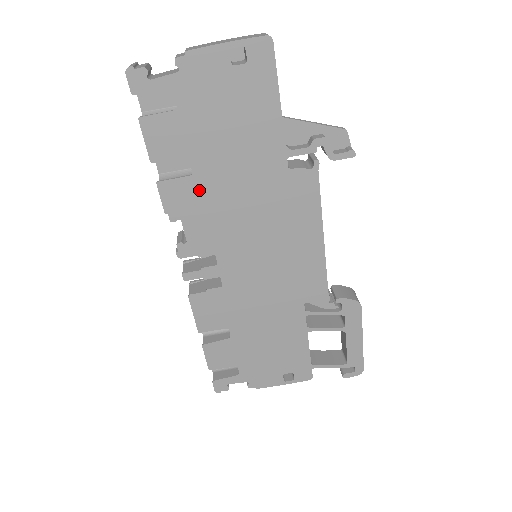
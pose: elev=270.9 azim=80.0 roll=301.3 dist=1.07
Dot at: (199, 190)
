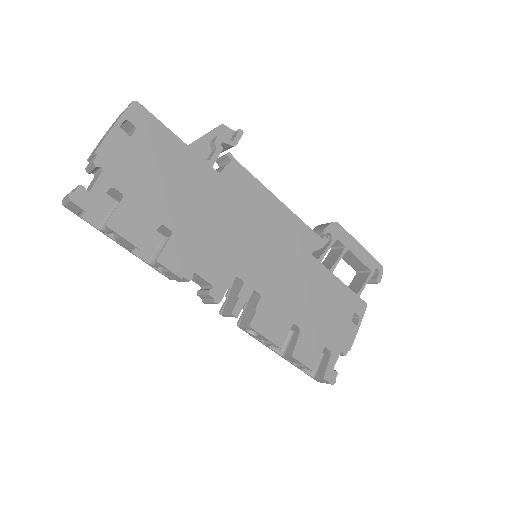
Dot at: (186, 239)
